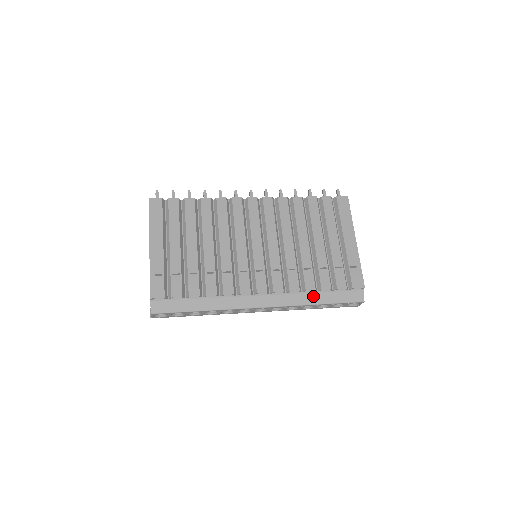
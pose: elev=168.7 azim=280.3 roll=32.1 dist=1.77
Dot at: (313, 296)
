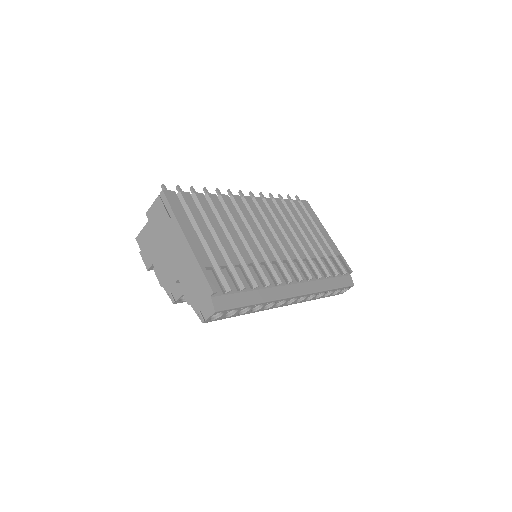
Dot at: (325, 282)
